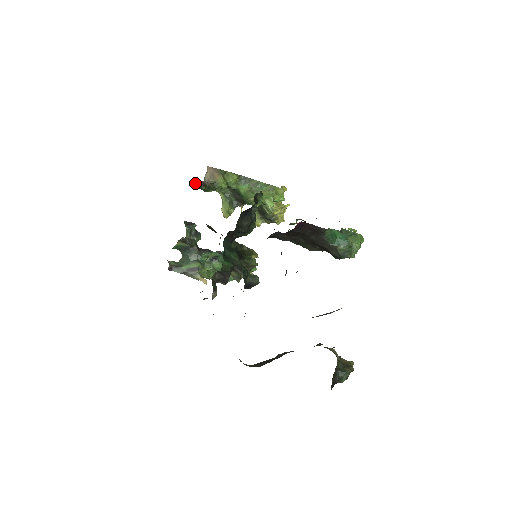
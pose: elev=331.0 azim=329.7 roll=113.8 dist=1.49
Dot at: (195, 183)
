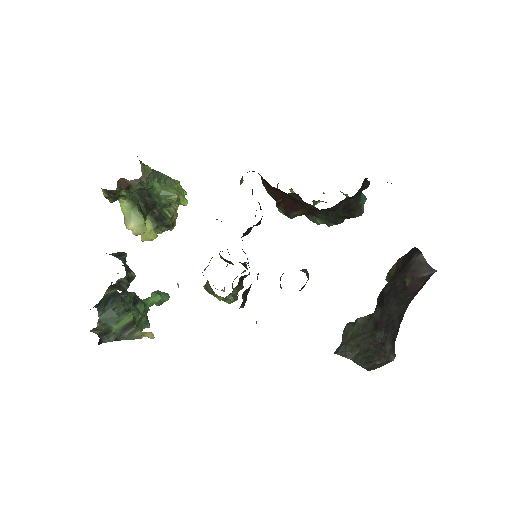
Dot at: occluded
